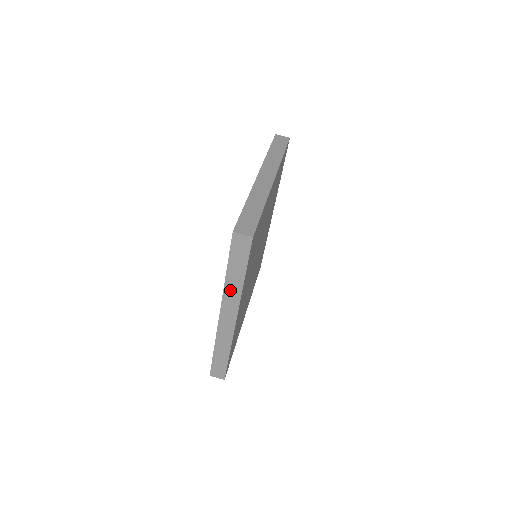
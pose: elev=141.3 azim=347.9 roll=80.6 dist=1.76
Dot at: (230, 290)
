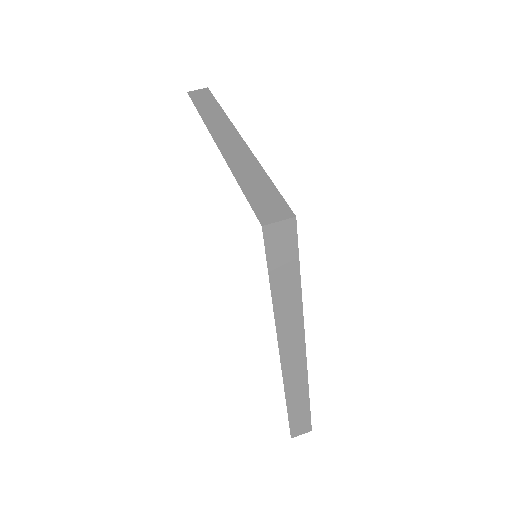
Dot at: (284, 316)
